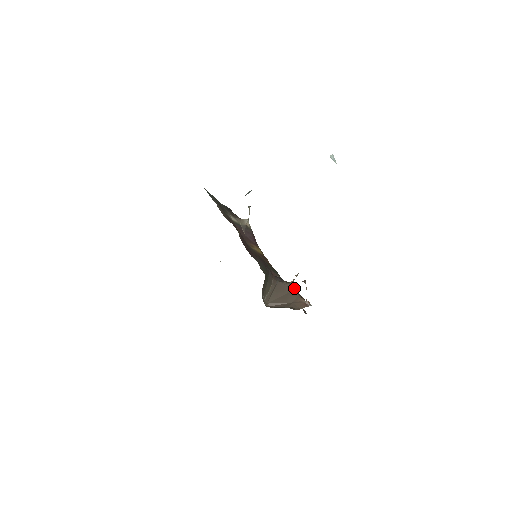
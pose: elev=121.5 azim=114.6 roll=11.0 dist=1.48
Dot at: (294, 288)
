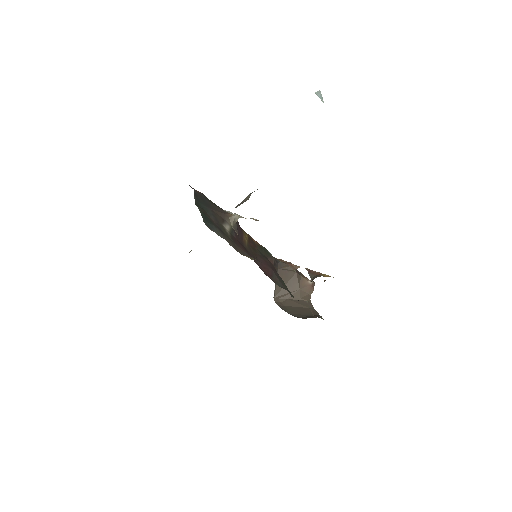
Dot at: (295, 270)
